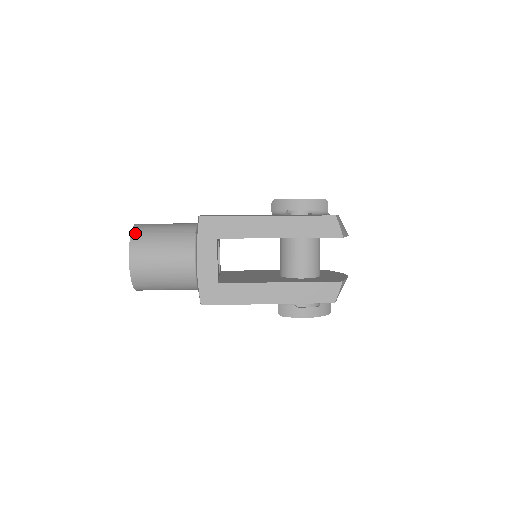
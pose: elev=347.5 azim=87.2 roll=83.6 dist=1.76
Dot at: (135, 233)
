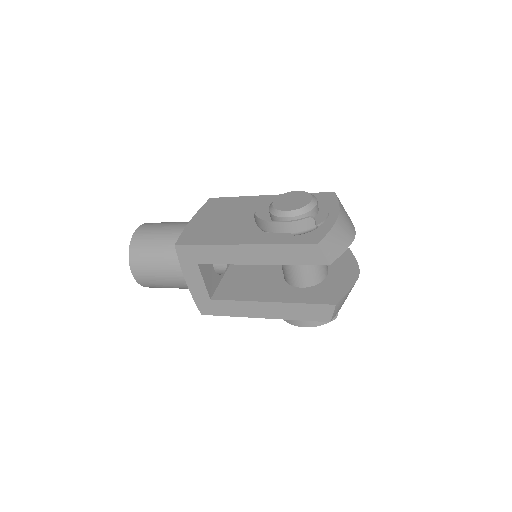
Dot at: (132, 247)
